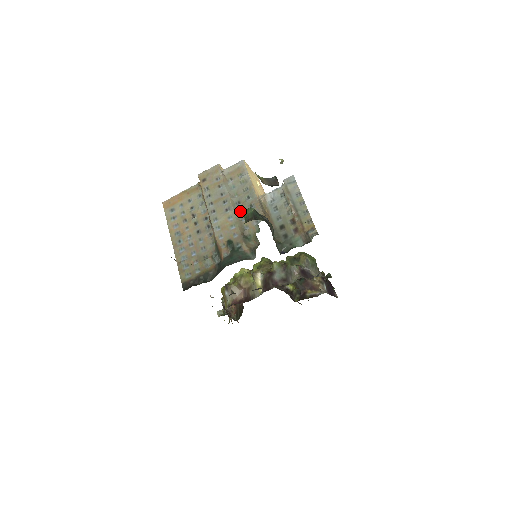
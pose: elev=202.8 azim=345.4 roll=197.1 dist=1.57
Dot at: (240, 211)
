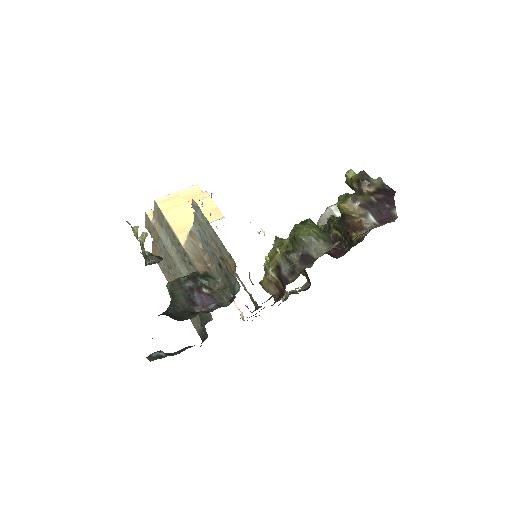
Dot at: (183, 262)
